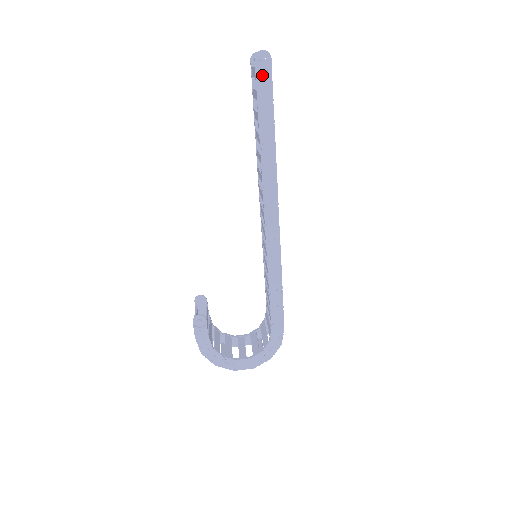
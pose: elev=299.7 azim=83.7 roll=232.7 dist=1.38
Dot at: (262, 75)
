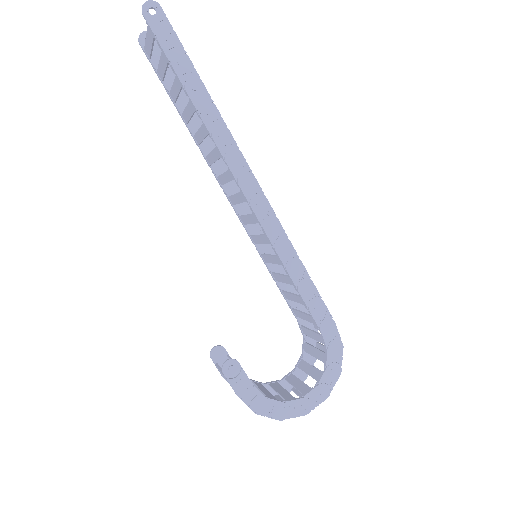
Dot at: (160, 29)
